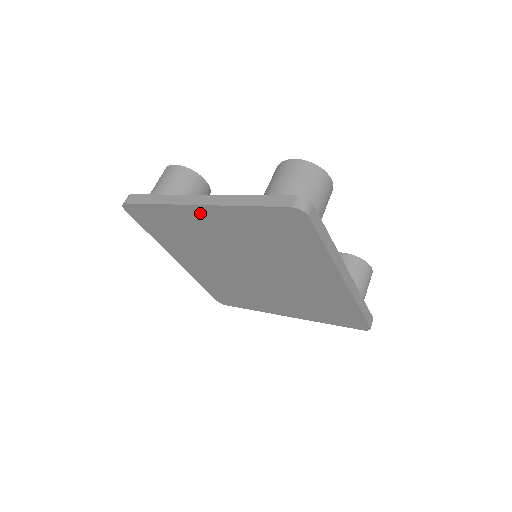
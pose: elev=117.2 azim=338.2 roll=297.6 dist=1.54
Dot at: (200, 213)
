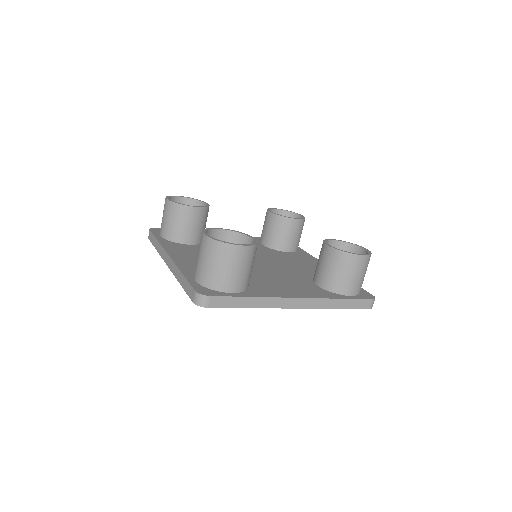
Dot at: occluded
